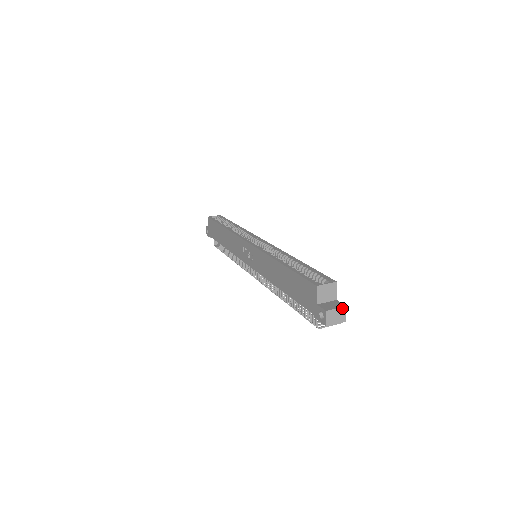
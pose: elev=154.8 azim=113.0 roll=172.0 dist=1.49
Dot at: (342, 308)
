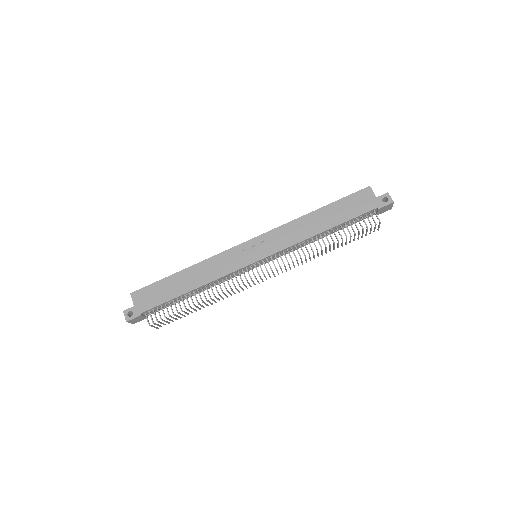
Dot at: occluded
